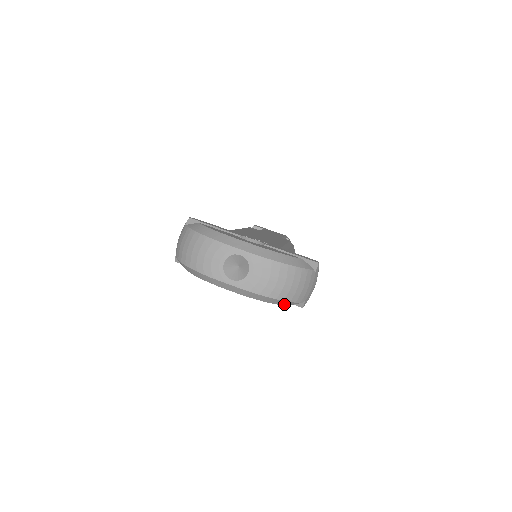
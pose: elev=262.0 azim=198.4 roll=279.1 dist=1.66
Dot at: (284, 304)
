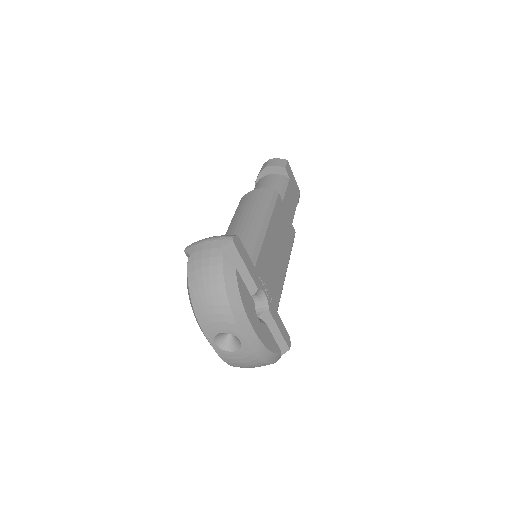
Dot at: occluded
